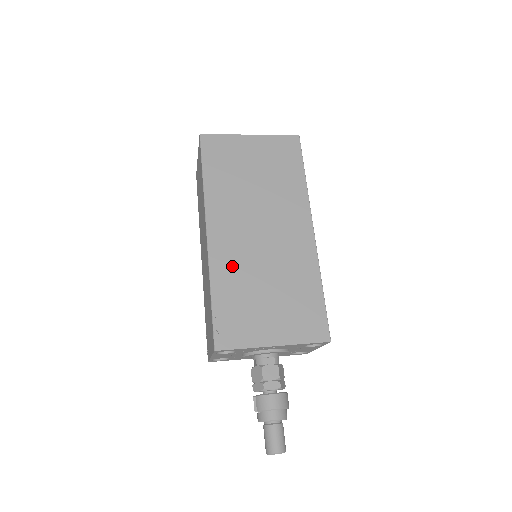
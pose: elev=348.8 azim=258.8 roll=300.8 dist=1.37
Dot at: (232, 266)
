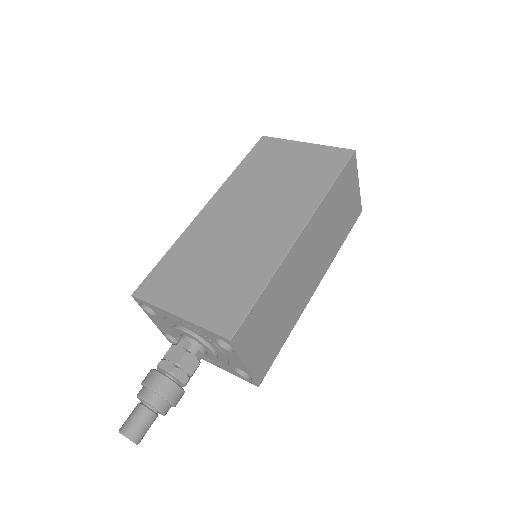
Dot at: (201, 237)
